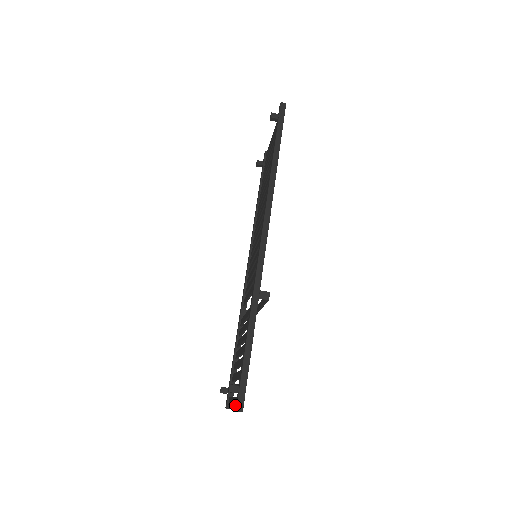
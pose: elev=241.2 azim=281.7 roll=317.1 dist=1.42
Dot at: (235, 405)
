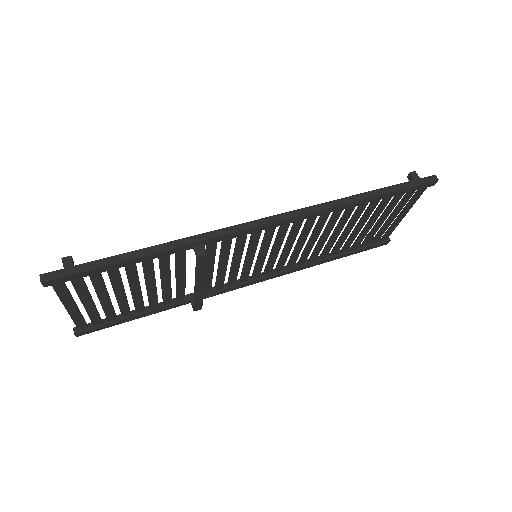
Dot at: (58, 293)
